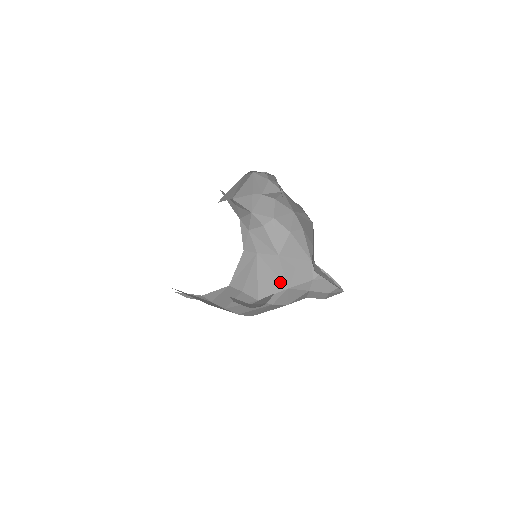
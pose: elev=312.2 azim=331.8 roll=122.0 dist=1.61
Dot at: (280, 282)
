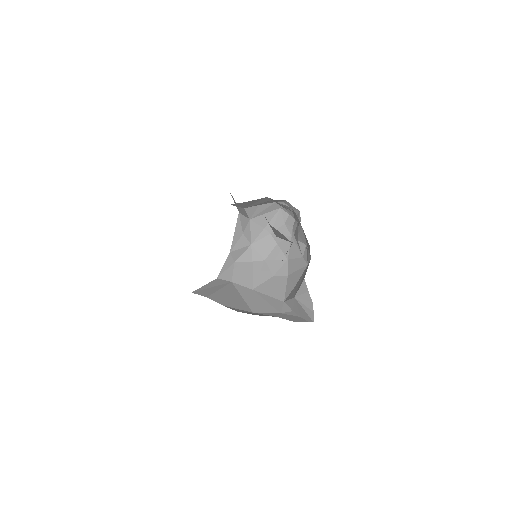
Dot at: (247, 306)
